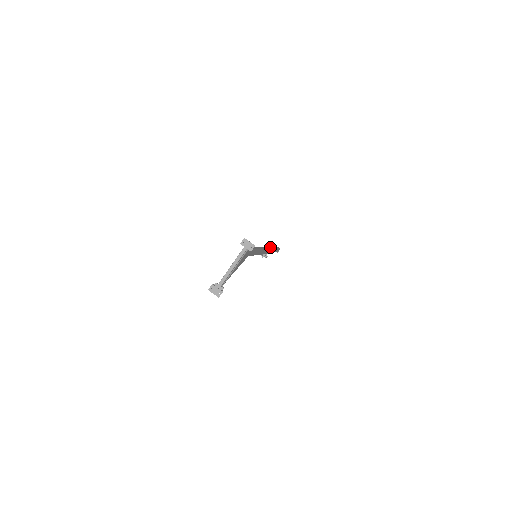
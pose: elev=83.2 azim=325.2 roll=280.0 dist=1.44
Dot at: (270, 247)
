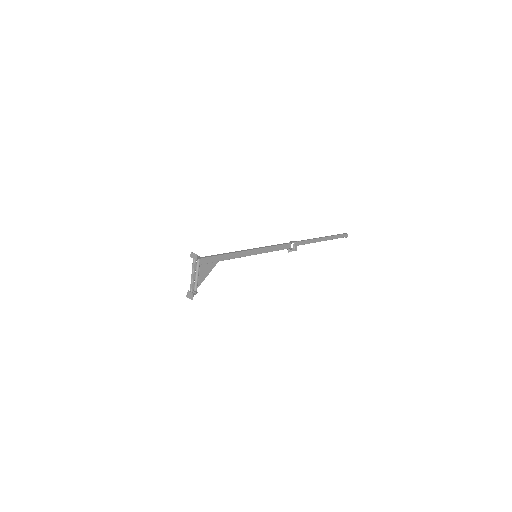
Dot at: (296, 241)
